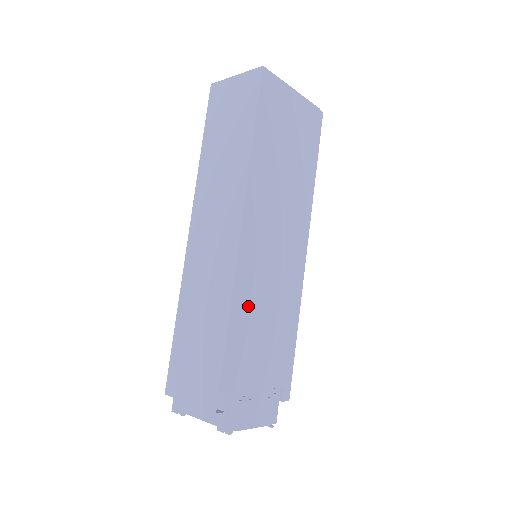
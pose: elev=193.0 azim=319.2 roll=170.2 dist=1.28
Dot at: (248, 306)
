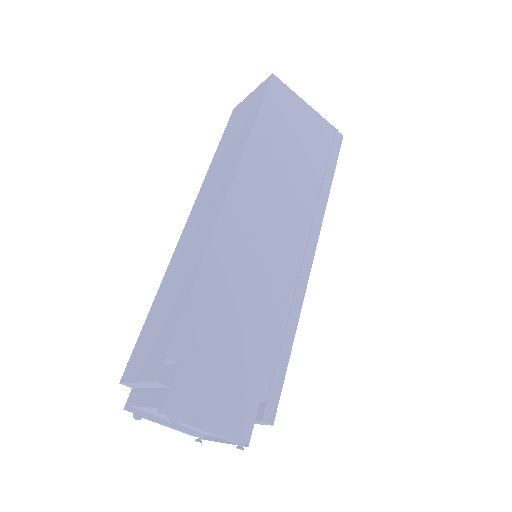
Dot at: (224, 277)
